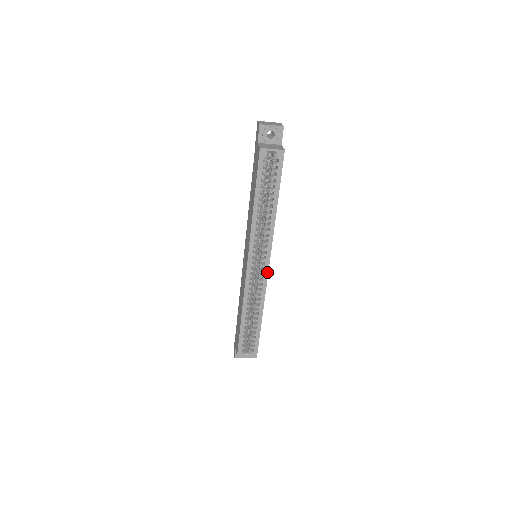
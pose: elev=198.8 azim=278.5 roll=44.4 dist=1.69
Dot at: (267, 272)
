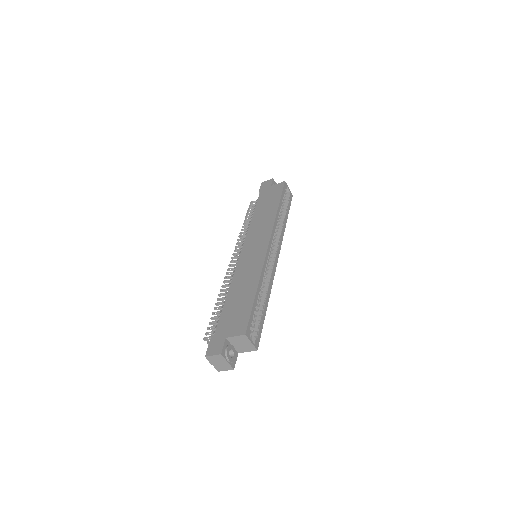
Dot at: (276, 263)
